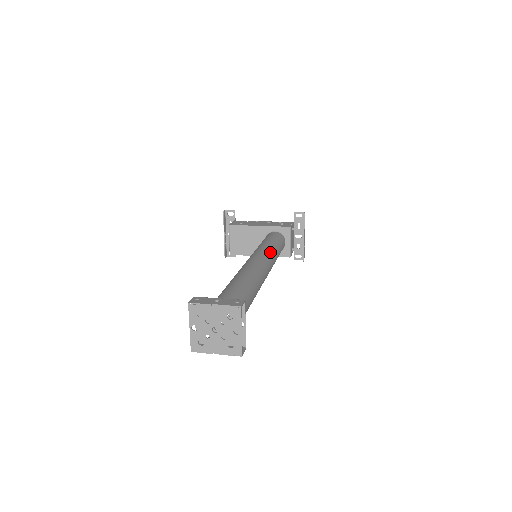
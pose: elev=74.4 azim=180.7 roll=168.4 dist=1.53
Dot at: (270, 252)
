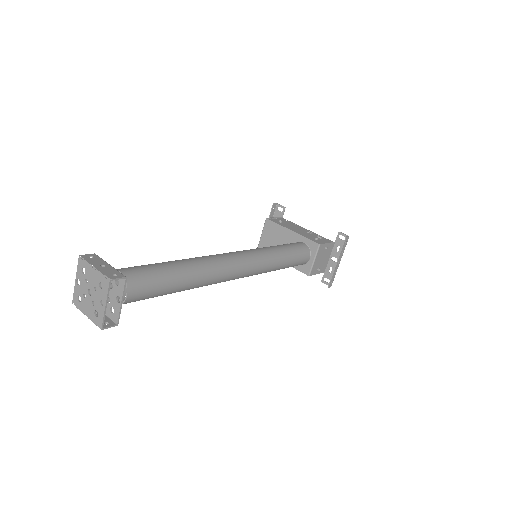
Dot at: (262, 257)
